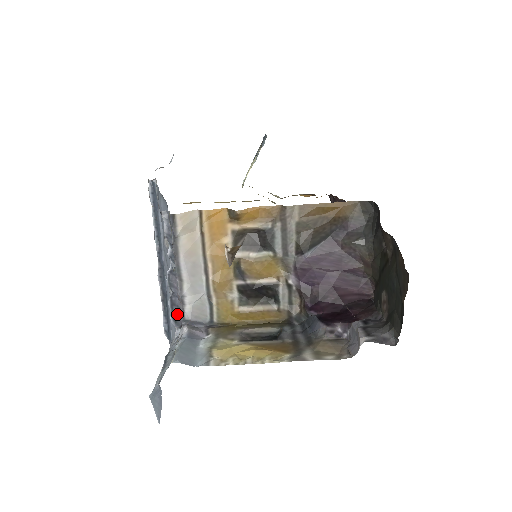
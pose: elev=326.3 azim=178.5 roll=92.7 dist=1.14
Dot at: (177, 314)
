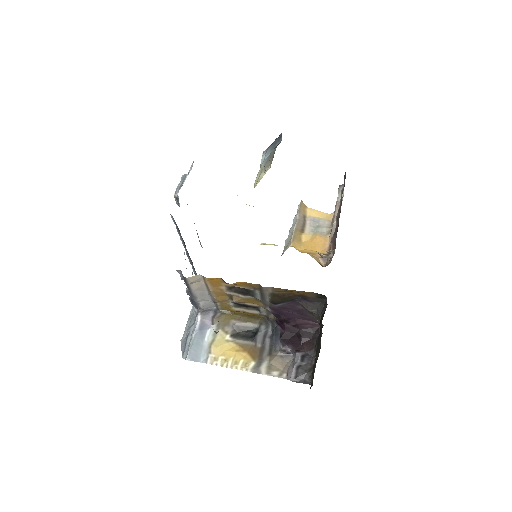
Dot at: (195, 304)
